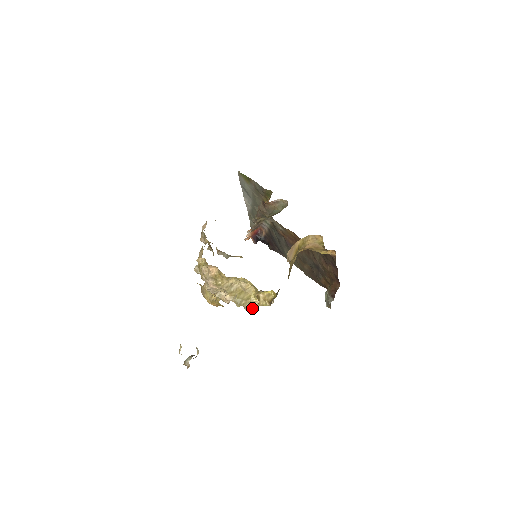
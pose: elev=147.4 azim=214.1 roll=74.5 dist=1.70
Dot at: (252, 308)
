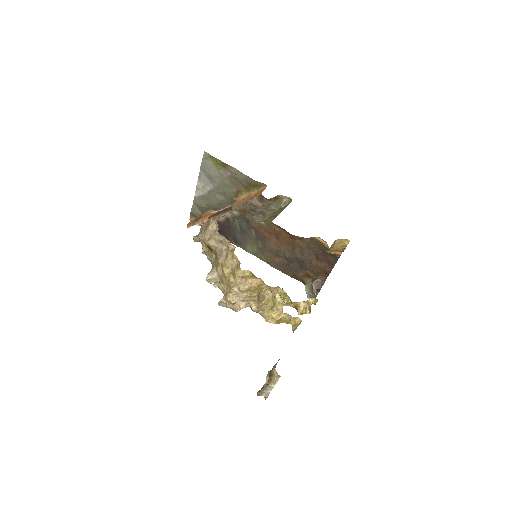
Dot at: occluded
